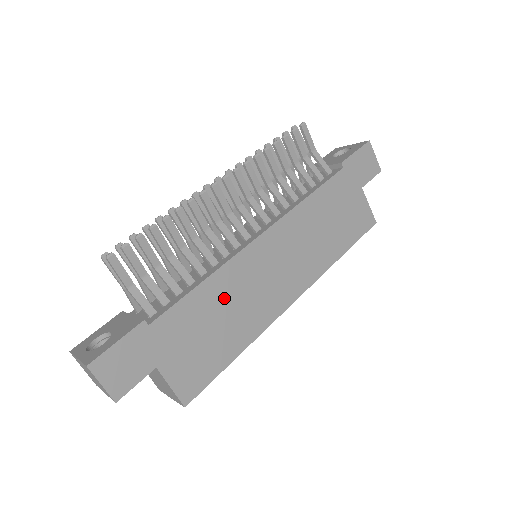
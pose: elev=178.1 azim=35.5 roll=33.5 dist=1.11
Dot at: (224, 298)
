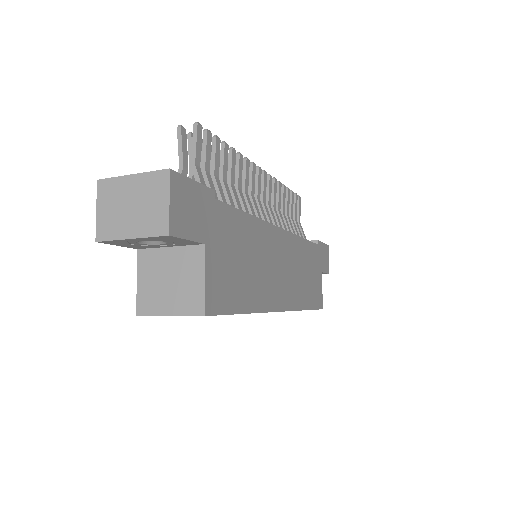
Dot at: (255, 247)
